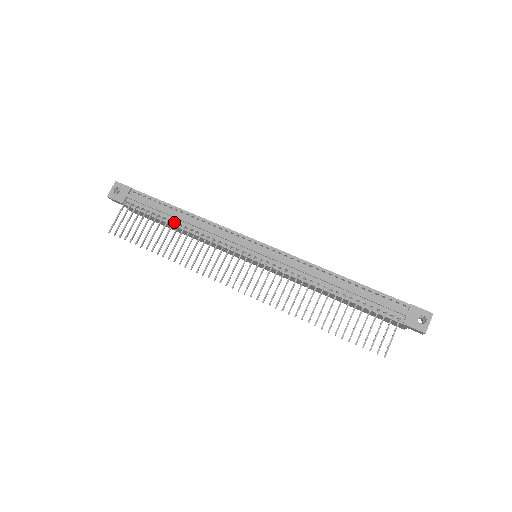
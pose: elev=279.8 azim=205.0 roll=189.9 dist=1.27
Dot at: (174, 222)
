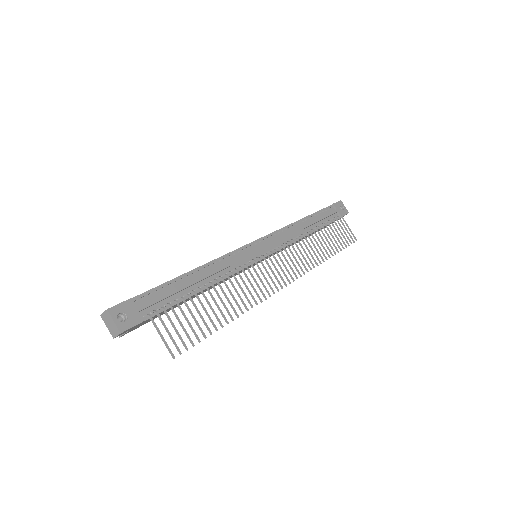
Dot at: (205, 285)
